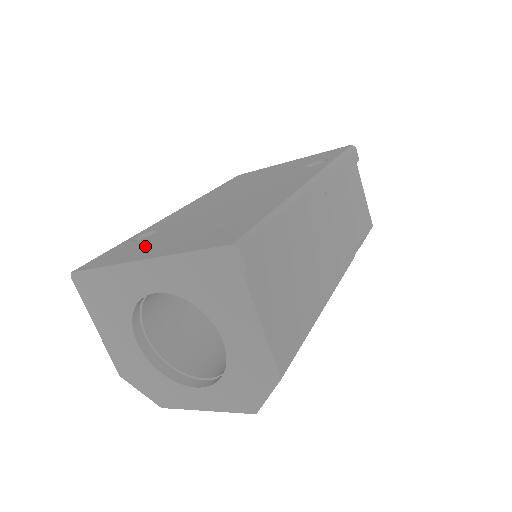
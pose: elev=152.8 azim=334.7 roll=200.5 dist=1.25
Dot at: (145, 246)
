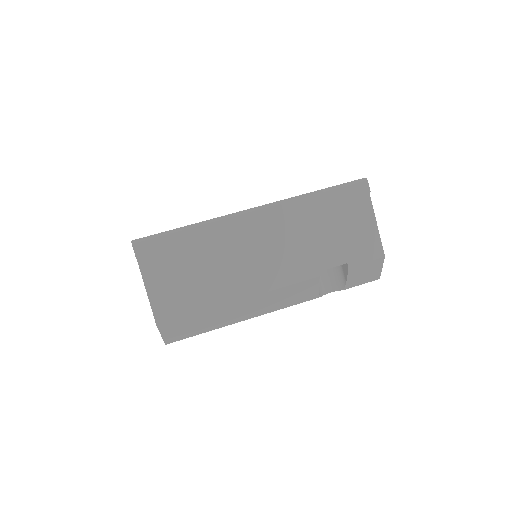
Dot at: occluded
